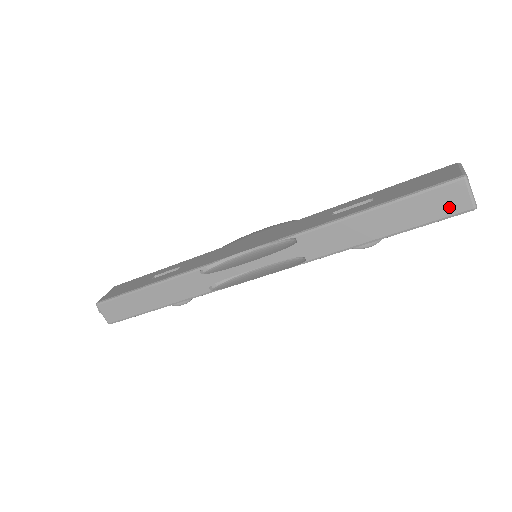
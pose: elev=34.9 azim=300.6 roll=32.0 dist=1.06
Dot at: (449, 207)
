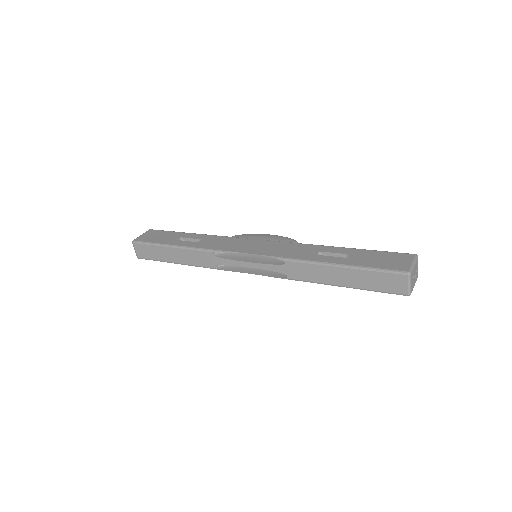
Dot at: (392, 287)
